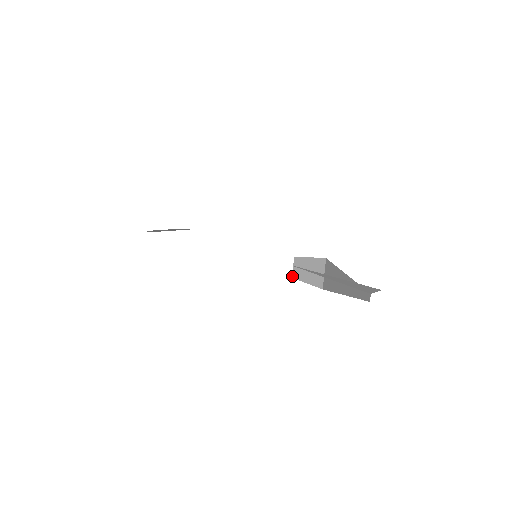
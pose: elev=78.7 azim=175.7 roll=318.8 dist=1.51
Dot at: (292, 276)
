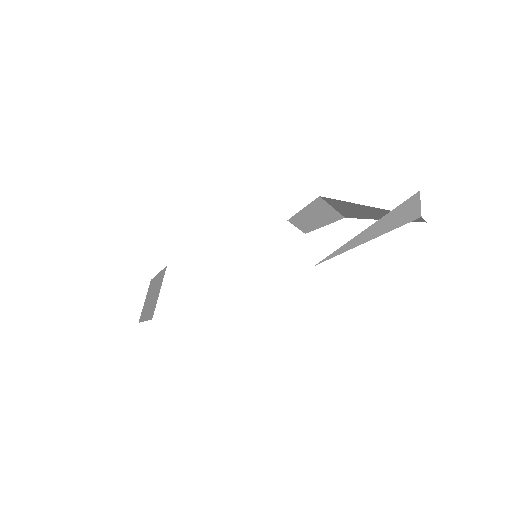
Dot at: occluded
